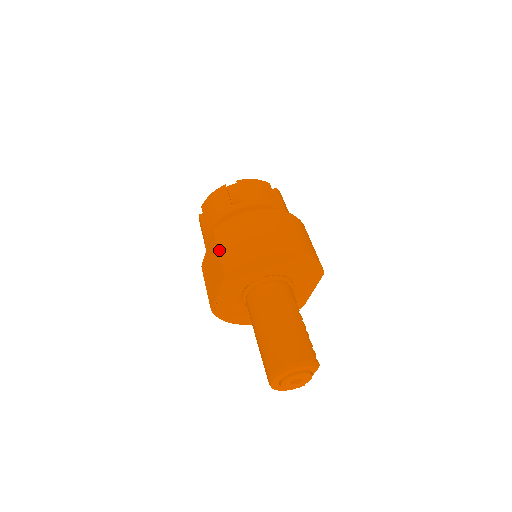
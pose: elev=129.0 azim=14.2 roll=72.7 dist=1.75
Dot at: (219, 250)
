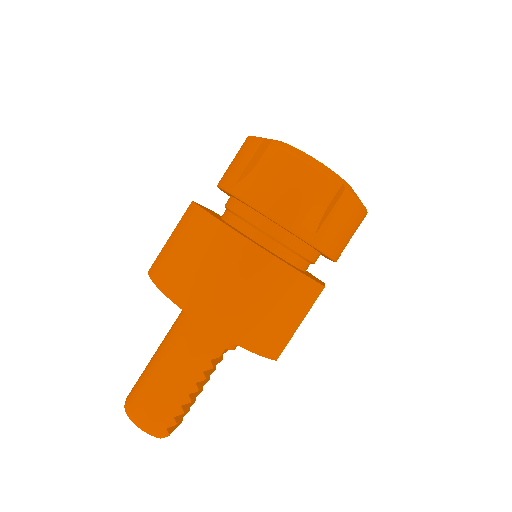
Dot at: (170, 236)
